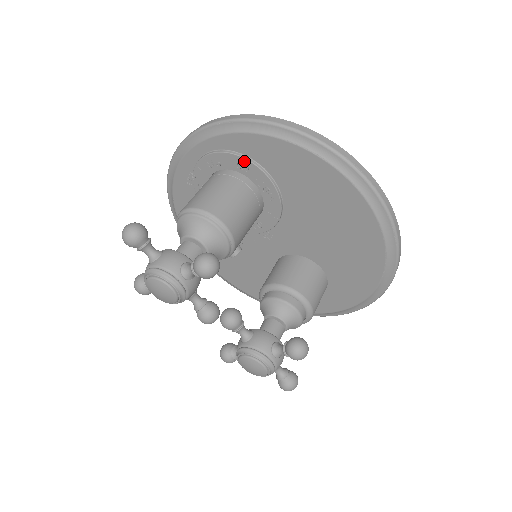
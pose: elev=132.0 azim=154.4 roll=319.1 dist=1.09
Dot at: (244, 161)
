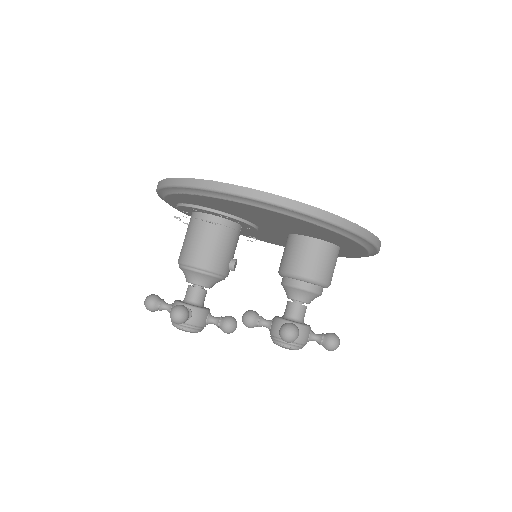
Dot at: (187, 207)
